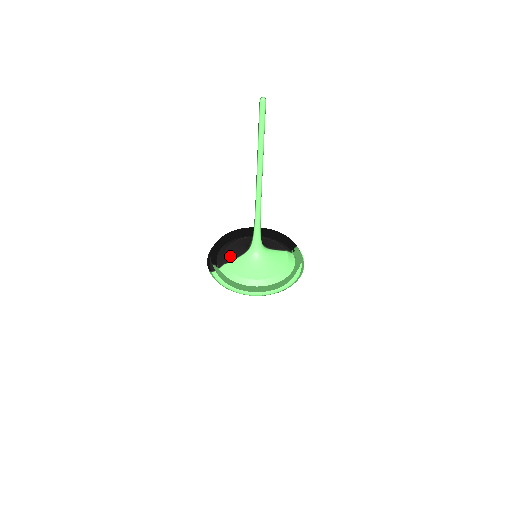
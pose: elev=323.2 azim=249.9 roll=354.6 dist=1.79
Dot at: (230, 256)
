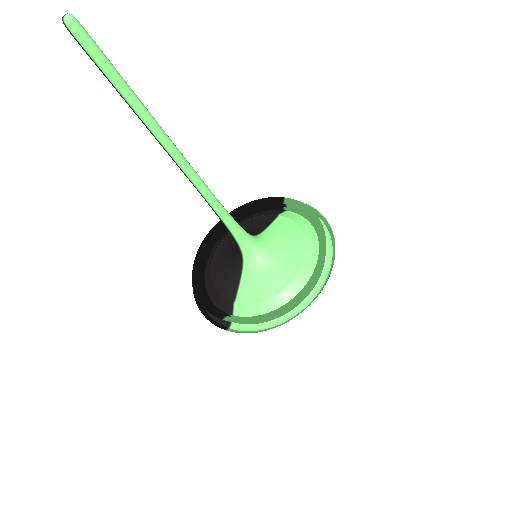
Dot at: (229, 288)
